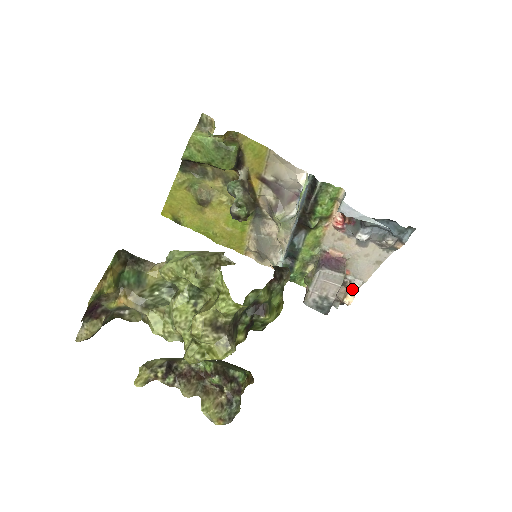
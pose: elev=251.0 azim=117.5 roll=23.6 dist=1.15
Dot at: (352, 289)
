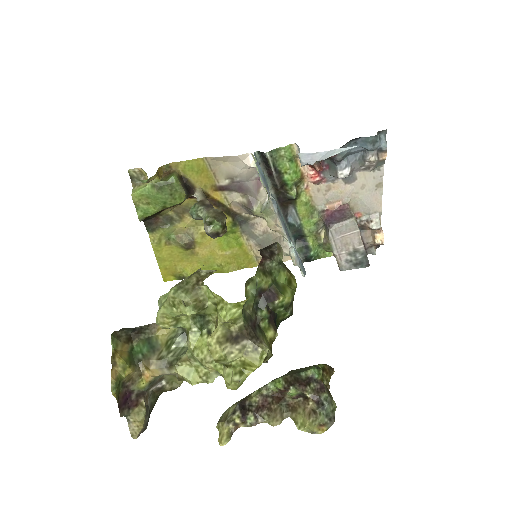
Dot at: (374, 227)
